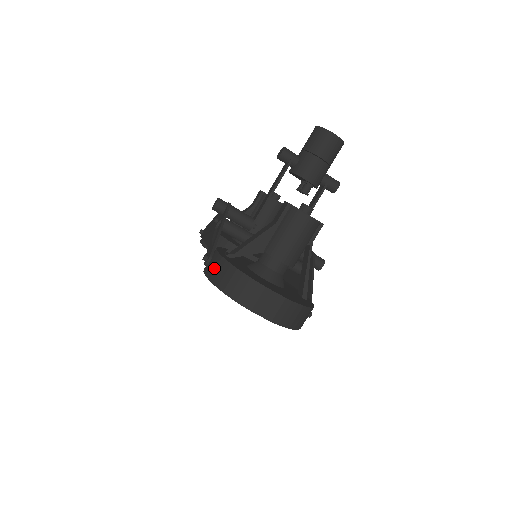
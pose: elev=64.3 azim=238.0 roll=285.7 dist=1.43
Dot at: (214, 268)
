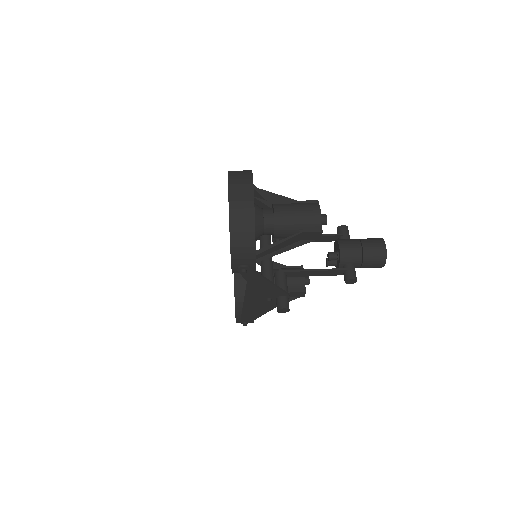
Dot at: occluded
